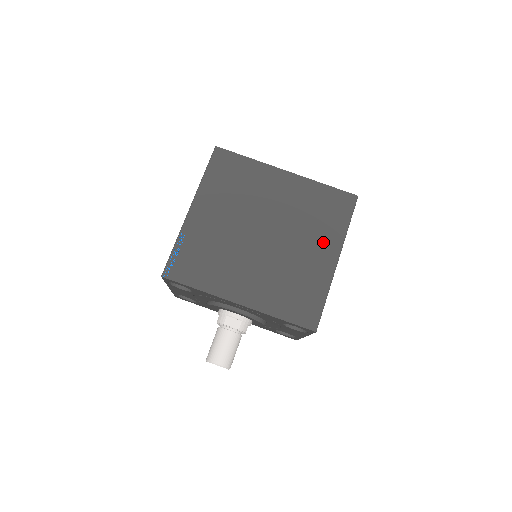
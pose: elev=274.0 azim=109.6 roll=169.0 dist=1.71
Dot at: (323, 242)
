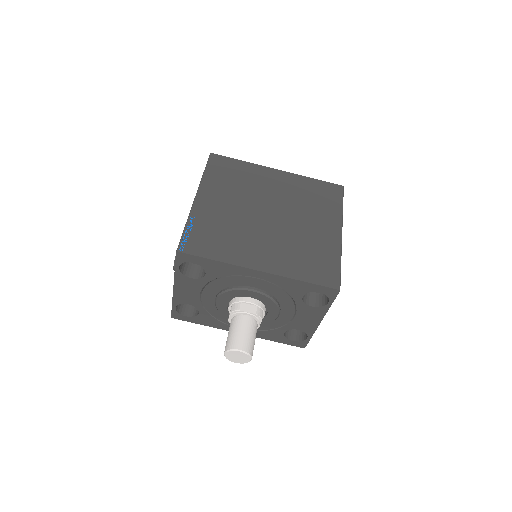
Dot at: (324, 219)
